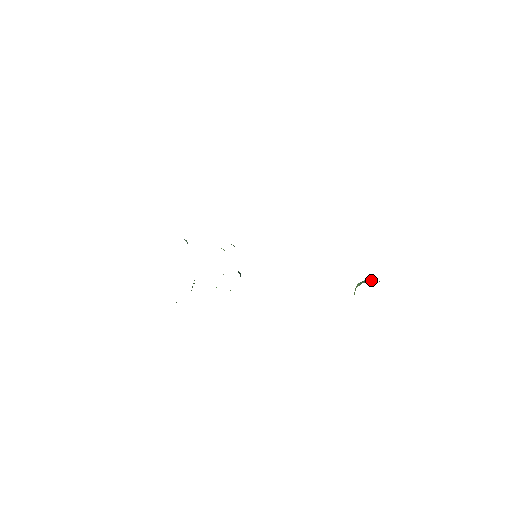
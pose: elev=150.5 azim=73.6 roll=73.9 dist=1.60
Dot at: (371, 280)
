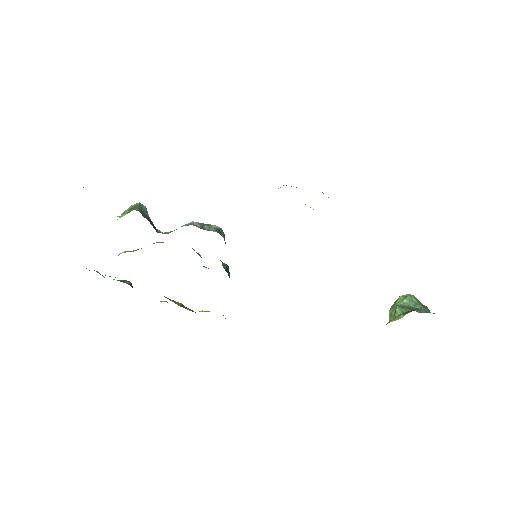
Dot at: (417, 304)
